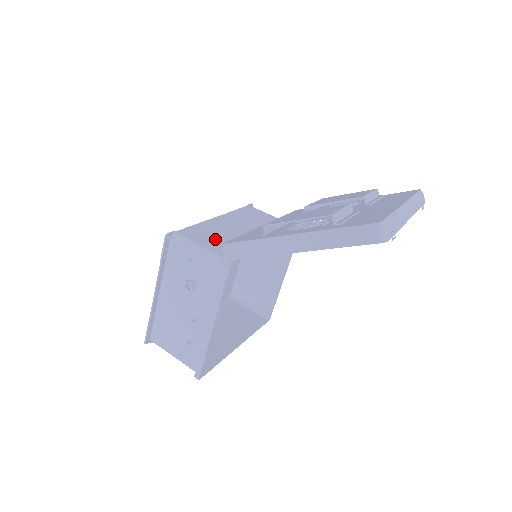
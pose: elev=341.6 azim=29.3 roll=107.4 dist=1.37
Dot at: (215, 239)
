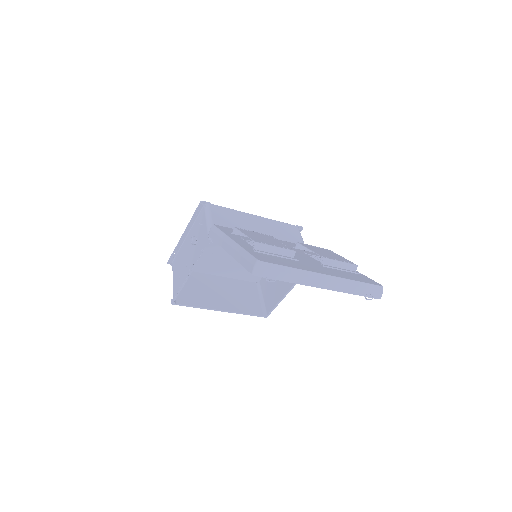
Dot at: (228, 224)
